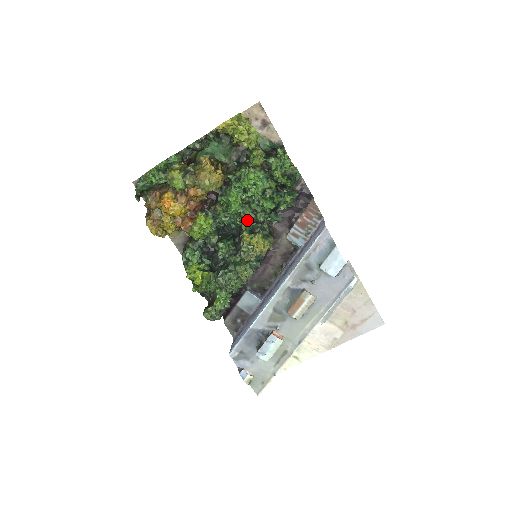
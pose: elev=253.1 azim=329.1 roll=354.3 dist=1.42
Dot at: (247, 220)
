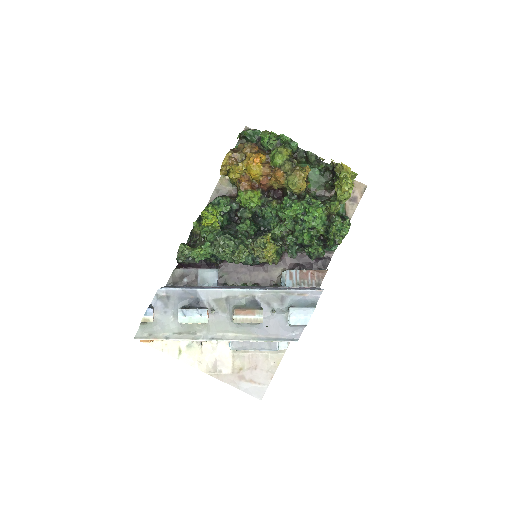
Dot at: (281, 230)
